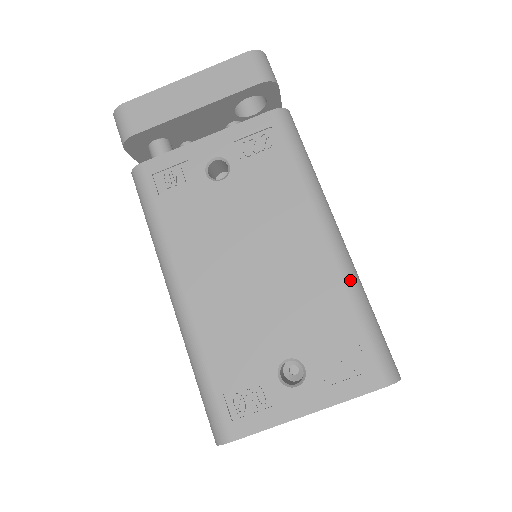
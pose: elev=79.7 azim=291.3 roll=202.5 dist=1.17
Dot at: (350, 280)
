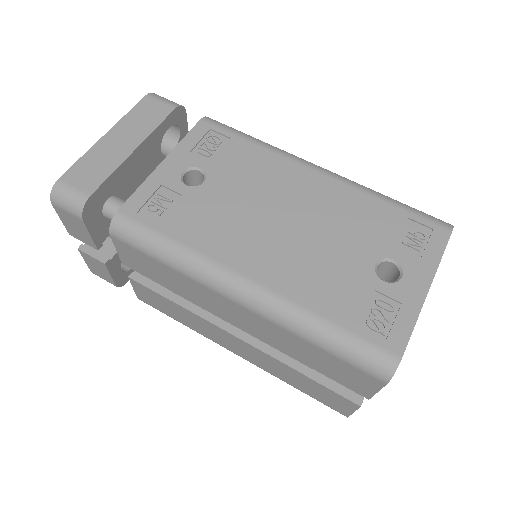
Dot at: (361, 186)
